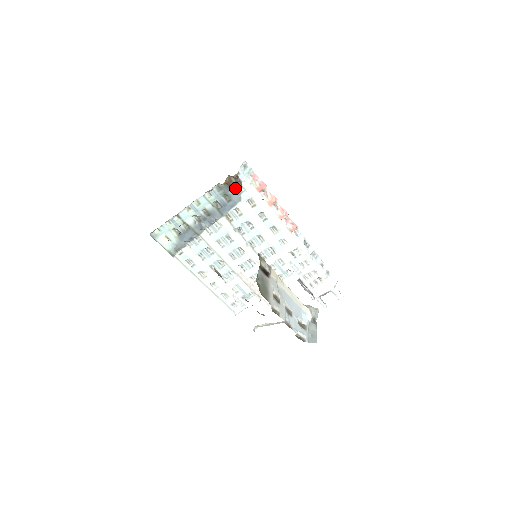
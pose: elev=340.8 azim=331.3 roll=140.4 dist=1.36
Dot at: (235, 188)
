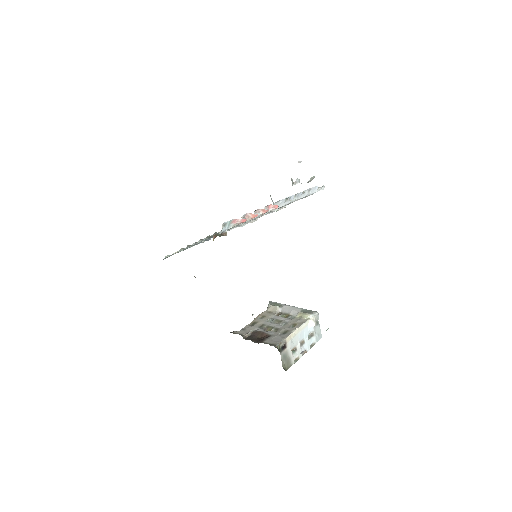
Dot at: occluded
